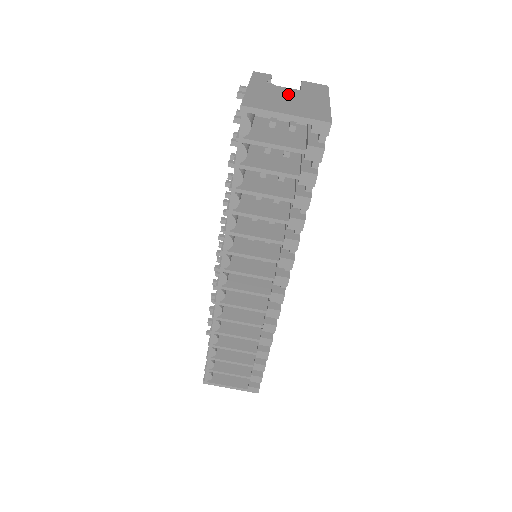
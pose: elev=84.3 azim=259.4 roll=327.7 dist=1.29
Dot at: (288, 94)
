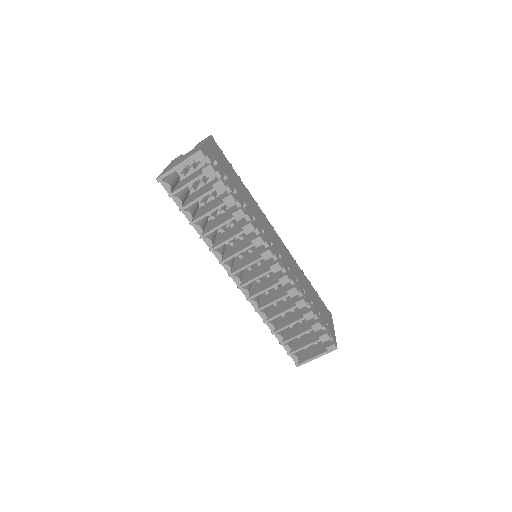
Dot at: (184, 156)
